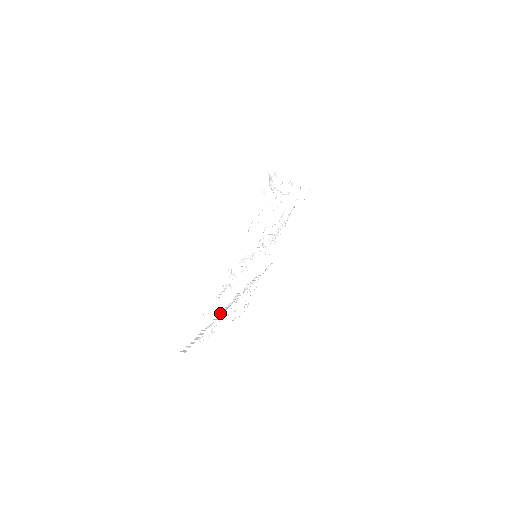
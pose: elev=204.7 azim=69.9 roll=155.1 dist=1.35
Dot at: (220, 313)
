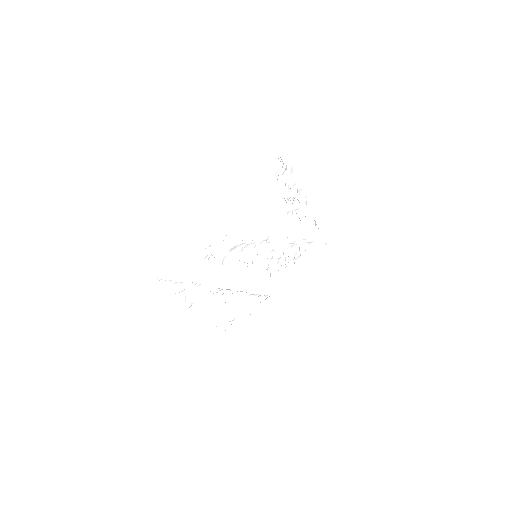
Dot at: occluded
